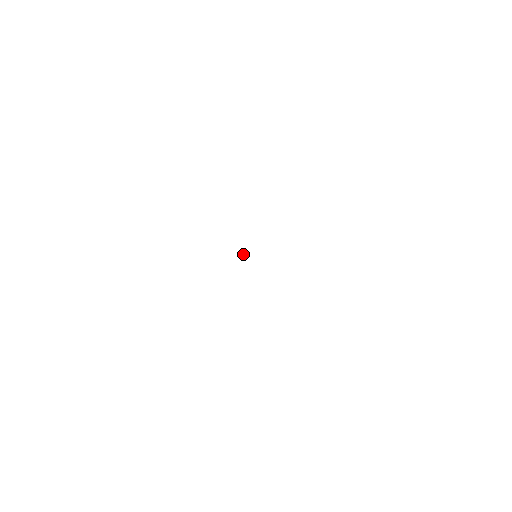
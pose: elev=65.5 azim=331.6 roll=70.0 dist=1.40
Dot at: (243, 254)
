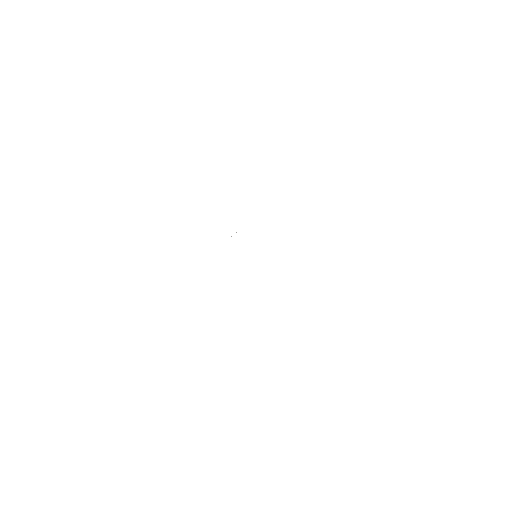
Dot at: occluded
